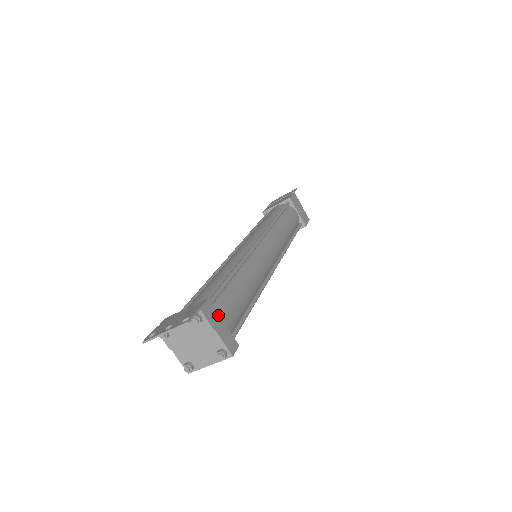
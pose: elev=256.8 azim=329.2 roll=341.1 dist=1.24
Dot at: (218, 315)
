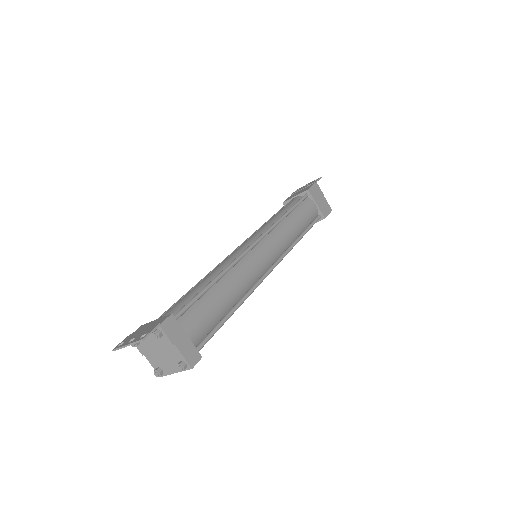
Dot at: (181, 329)
